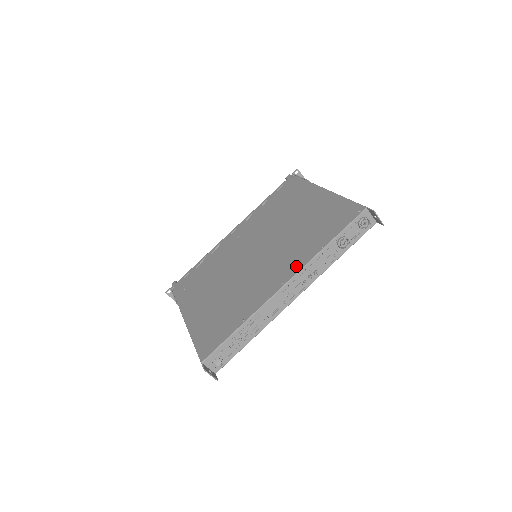
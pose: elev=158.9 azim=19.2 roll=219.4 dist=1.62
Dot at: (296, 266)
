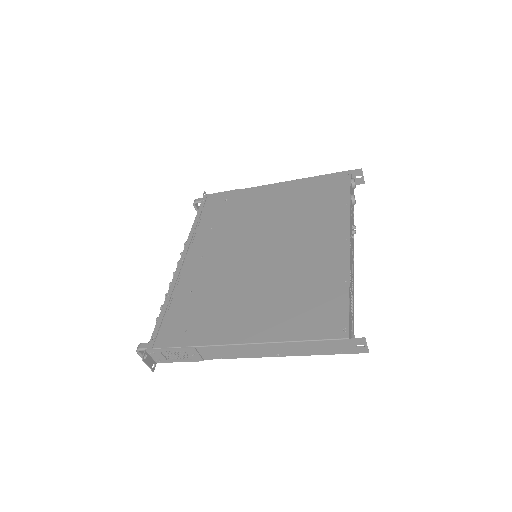
Dot at: (341, 224)
